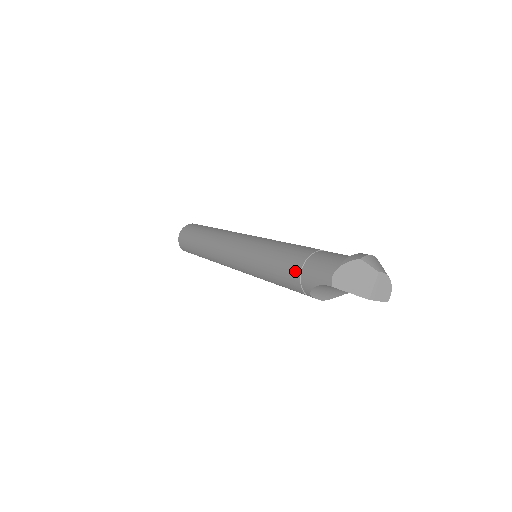
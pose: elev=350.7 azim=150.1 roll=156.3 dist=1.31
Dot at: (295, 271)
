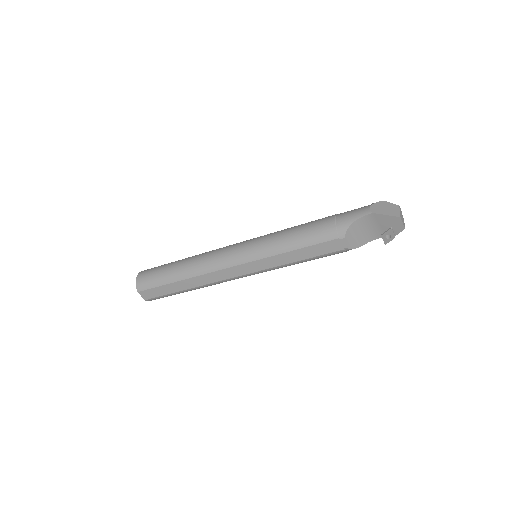
Dot at: (329, 222)
